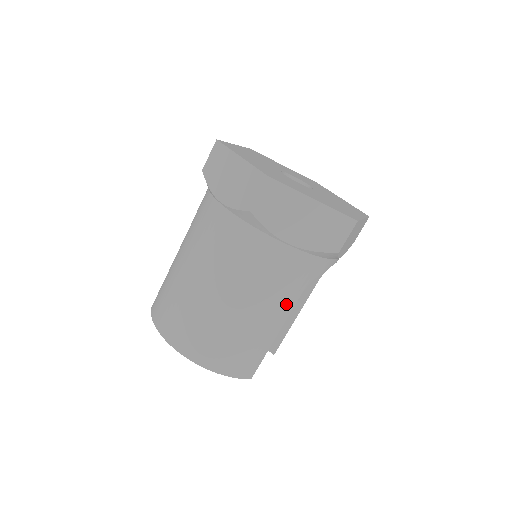
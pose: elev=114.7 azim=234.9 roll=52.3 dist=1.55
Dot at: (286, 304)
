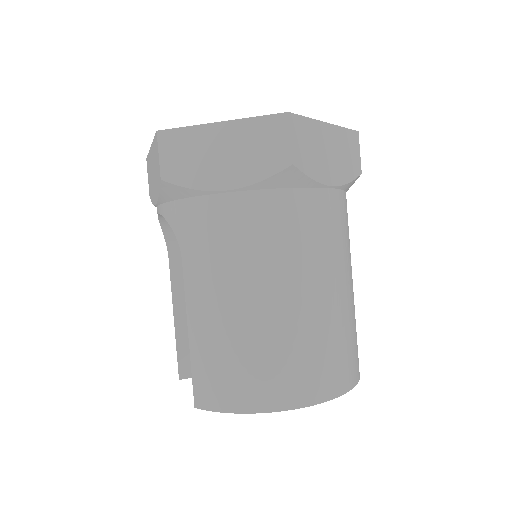
Dot at: (350, 262)
